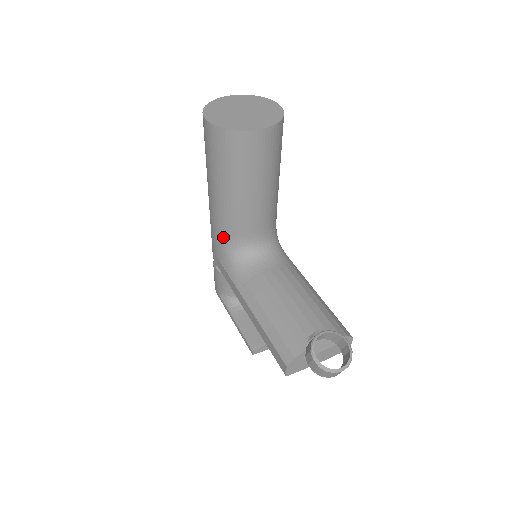
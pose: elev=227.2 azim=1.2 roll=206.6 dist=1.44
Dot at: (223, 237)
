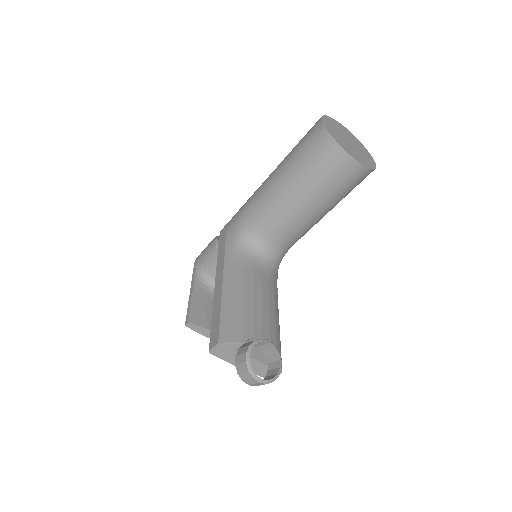
Dot at: (248, 218)
